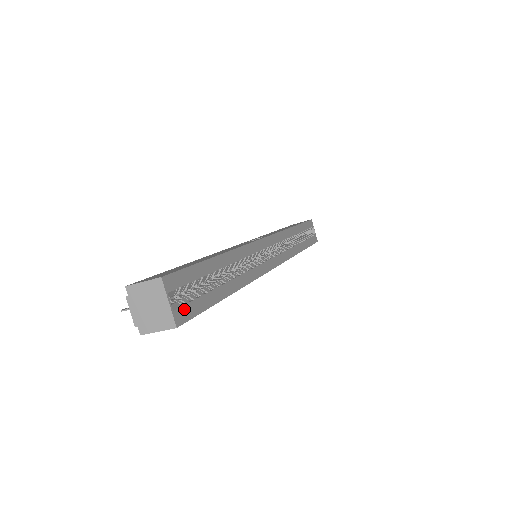
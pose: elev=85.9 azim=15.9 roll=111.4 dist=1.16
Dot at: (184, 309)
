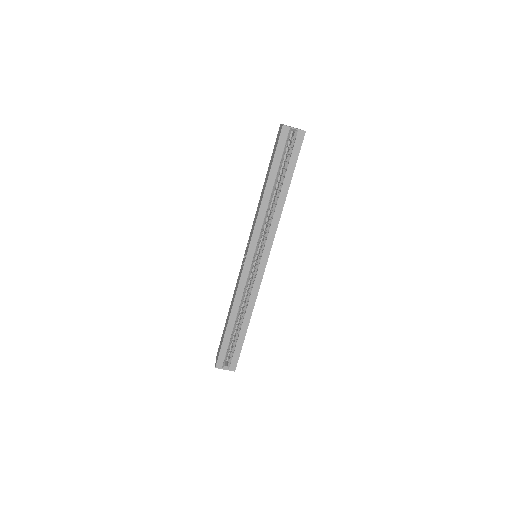
Dot at: (232, 363)
